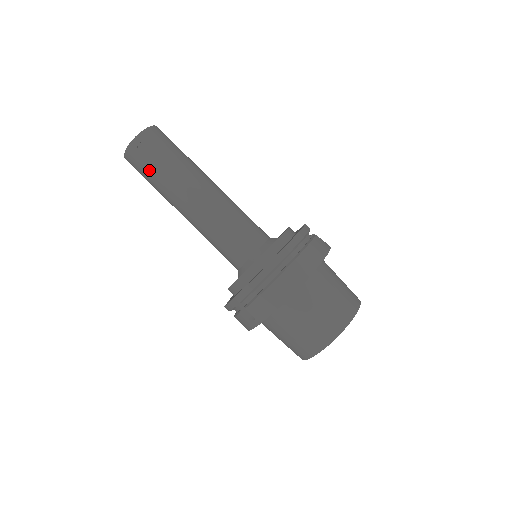
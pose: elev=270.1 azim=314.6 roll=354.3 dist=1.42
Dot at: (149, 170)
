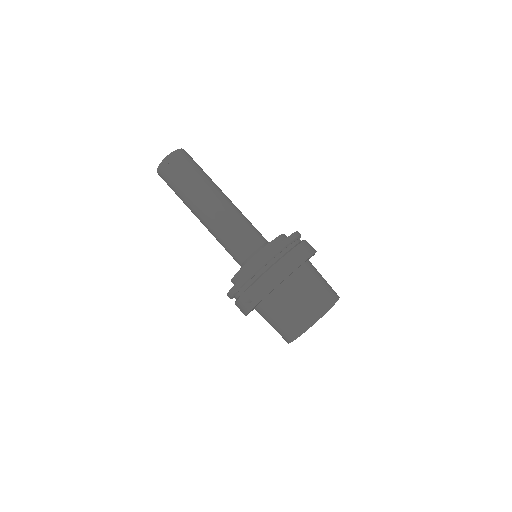
Dot at: (176, 181)
